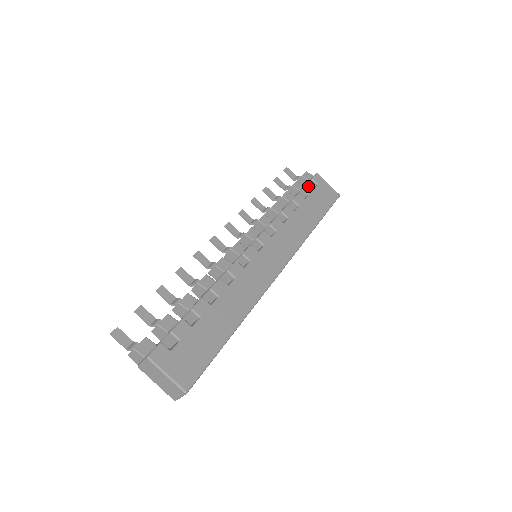
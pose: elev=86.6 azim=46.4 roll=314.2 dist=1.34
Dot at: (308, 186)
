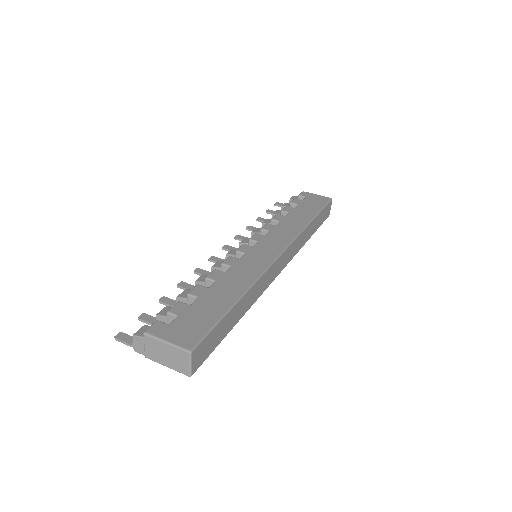
Dot at: (295, 200)
